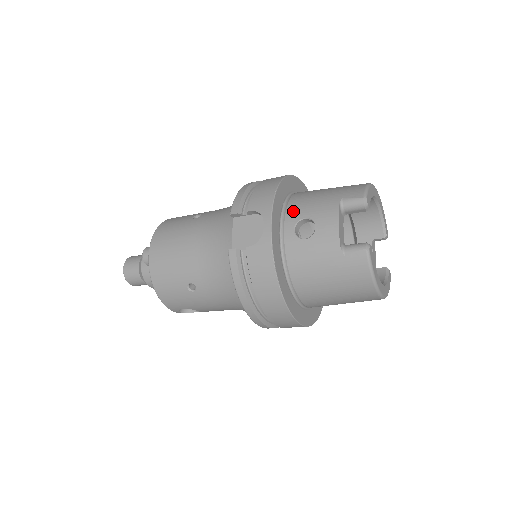
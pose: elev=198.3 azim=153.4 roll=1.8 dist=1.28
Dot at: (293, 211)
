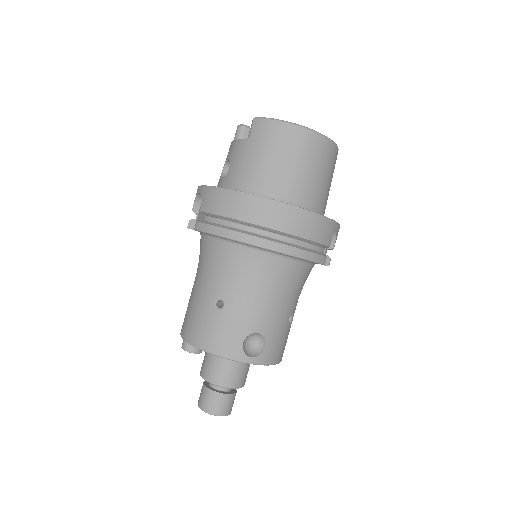
Dot at: (218, 182)
